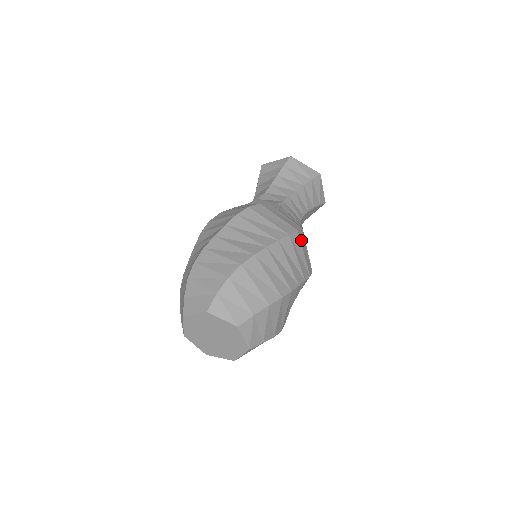
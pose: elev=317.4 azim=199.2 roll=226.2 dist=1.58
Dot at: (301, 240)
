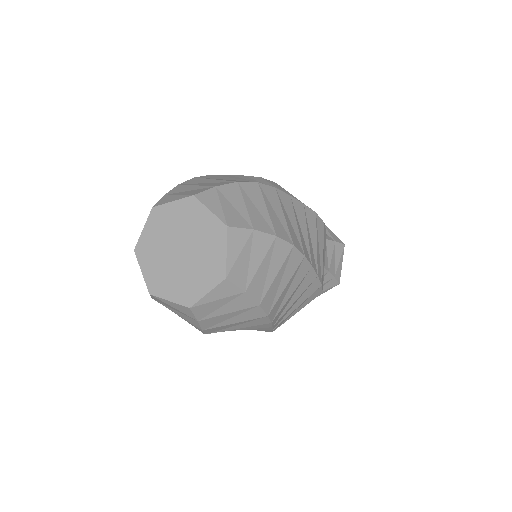
Dot at: occluded
